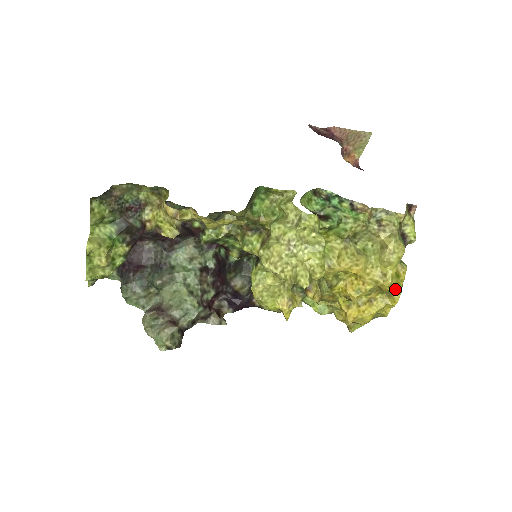
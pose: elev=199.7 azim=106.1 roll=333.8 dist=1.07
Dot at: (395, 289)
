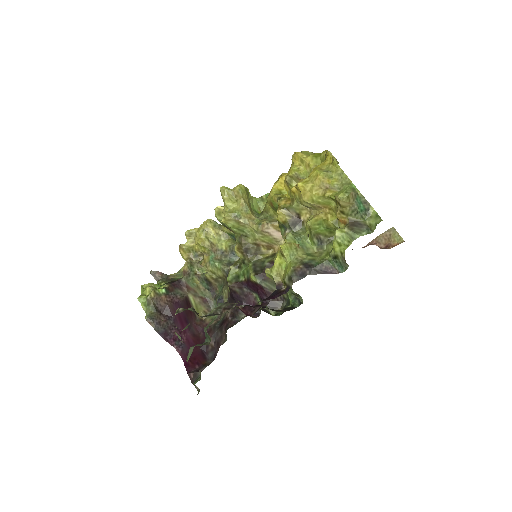
Dot at: (322, 155)
